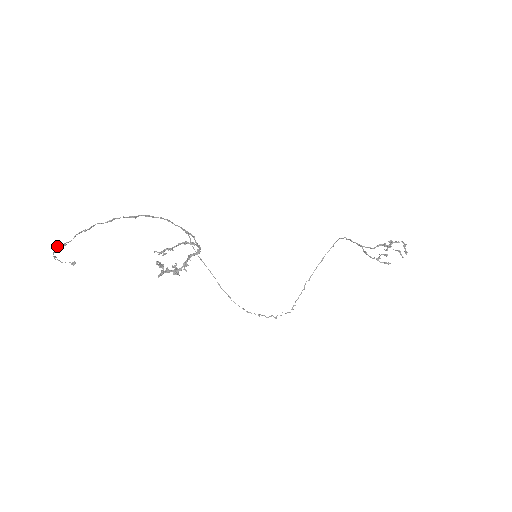
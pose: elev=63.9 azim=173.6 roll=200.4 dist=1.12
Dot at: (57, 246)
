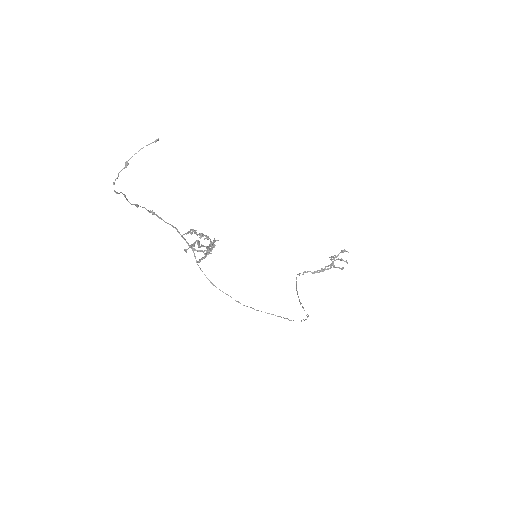
Dot at: (114, 182)
